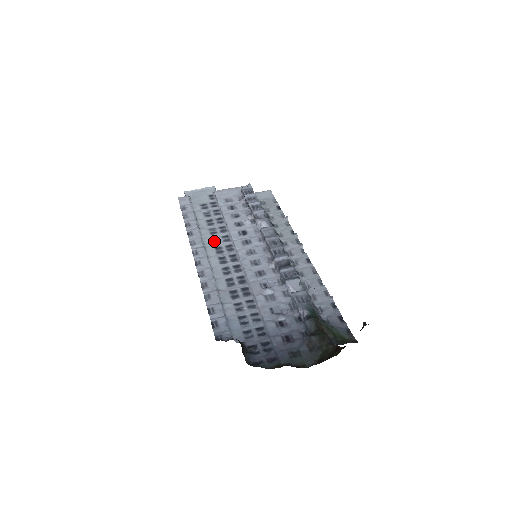
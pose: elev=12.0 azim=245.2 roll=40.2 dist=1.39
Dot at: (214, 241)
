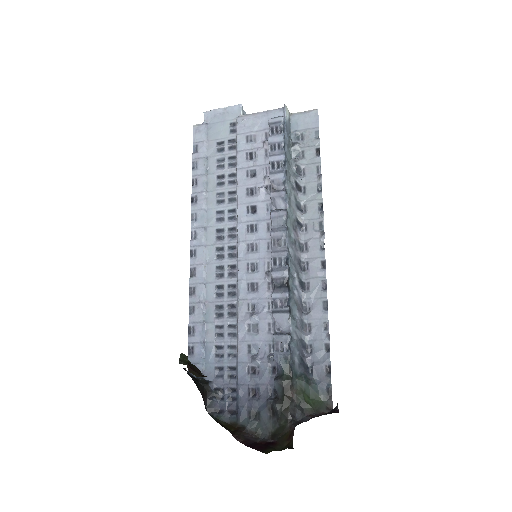
Dot at: (218, 217)
